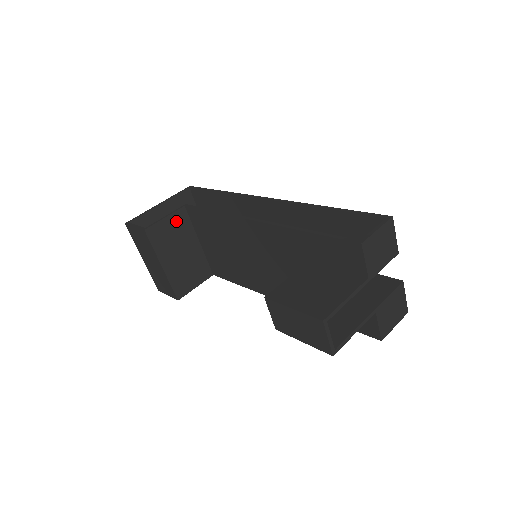
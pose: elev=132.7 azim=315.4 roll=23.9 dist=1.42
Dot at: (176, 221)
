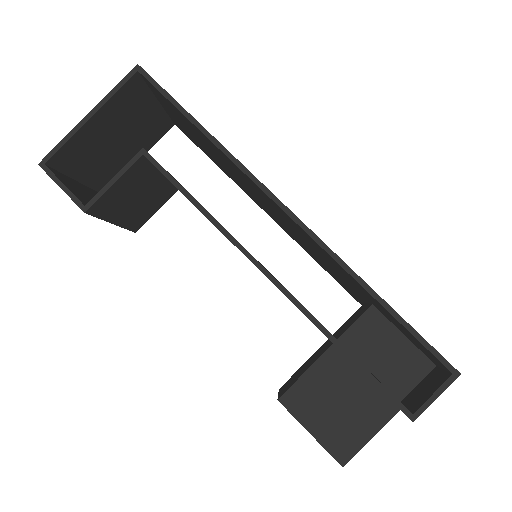
Dot at: (130, 176)
